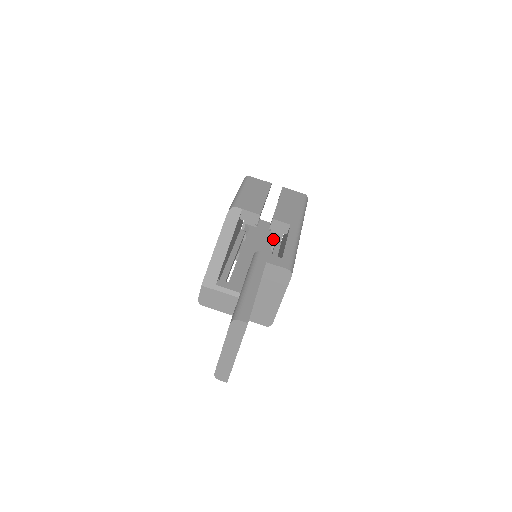
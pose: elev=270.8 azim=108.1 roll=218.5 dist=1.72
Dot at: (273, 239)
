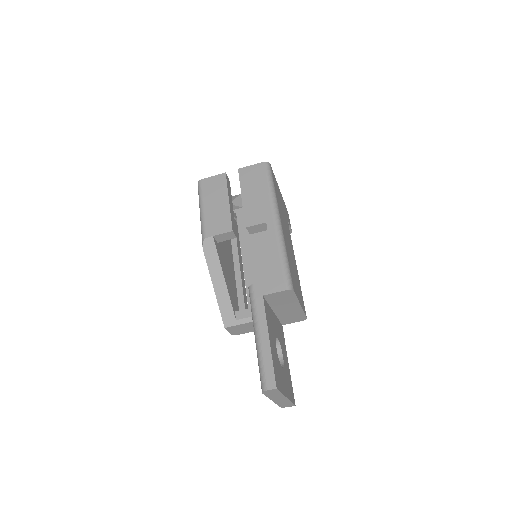
Dot at: occluded
